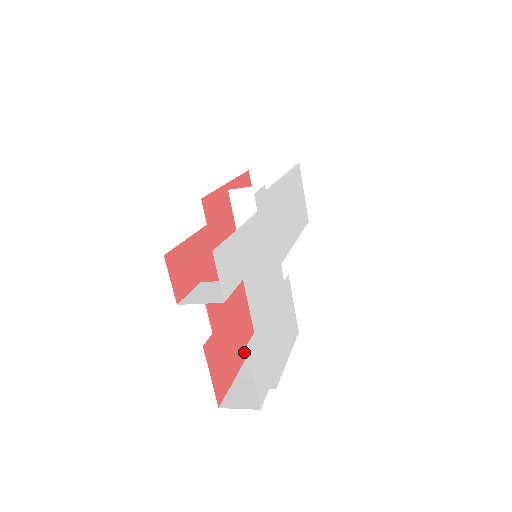
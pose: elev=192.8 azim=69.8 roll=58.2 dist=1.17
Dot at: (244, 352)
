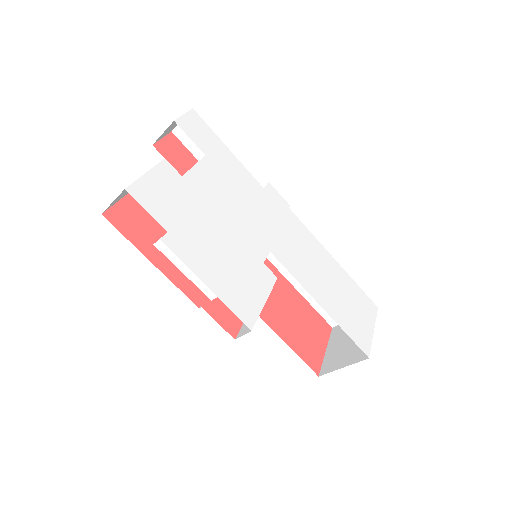
Dot at: occluded
